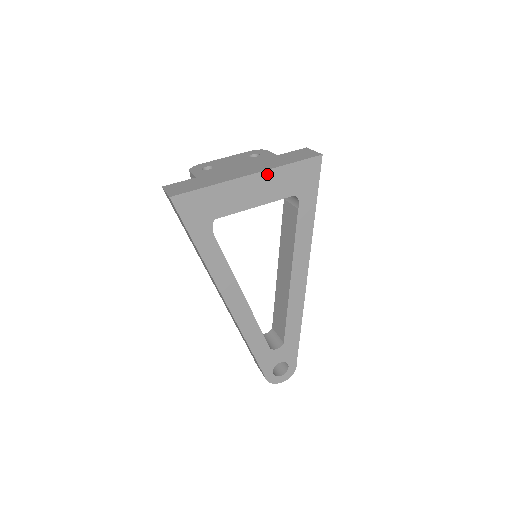
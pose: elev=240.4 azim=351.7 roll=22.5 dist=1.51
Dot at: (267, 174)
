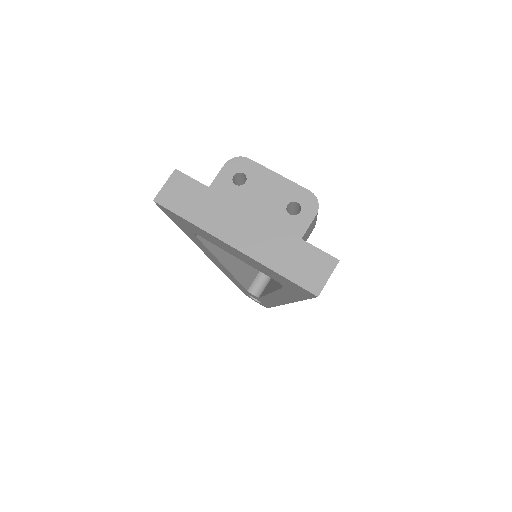
Dot at: (251, 258)
